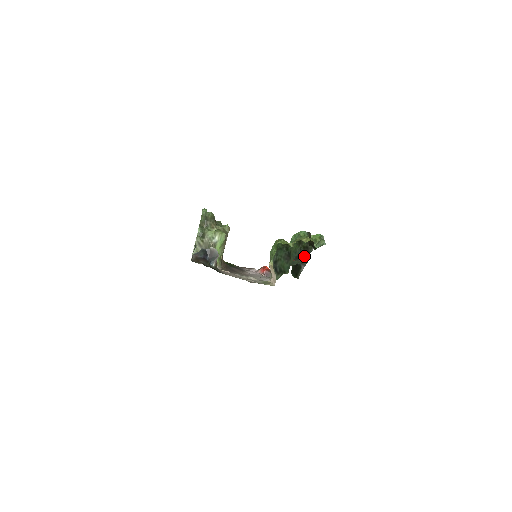
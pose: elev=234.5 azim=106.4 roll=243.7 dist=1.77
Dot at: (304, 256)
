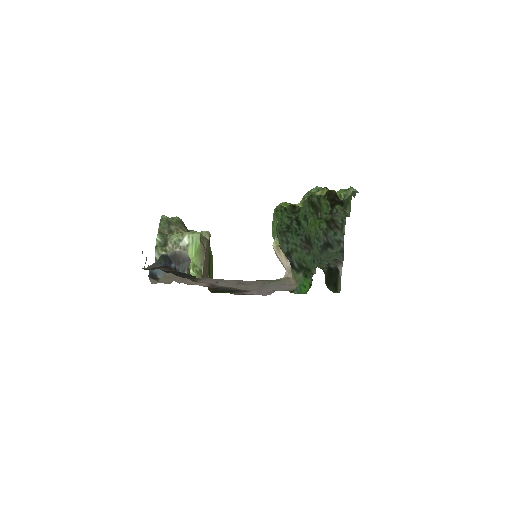
Dot at: (335, 244)
